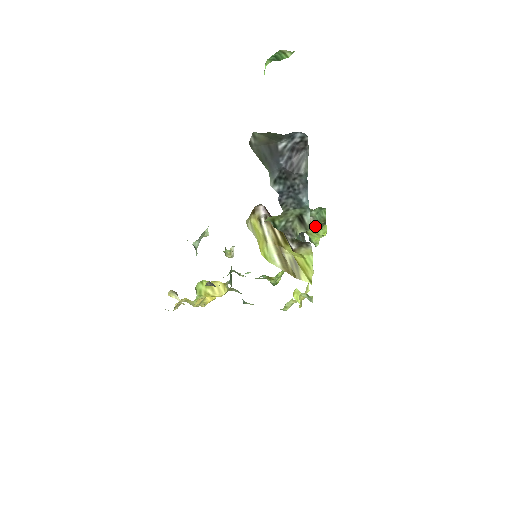
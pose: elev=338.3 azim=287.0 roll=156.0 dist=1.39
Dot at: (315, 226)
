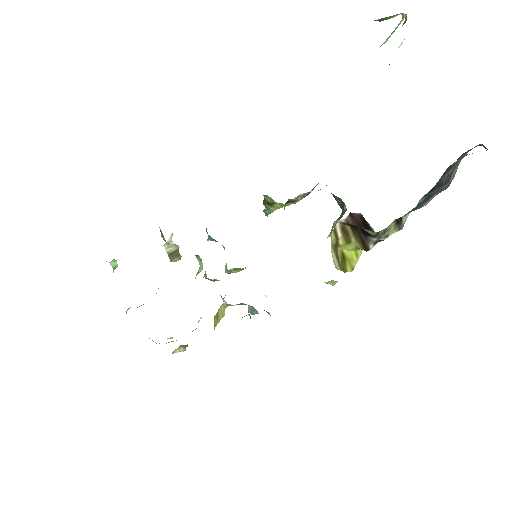
Dot at: (297, 200)
